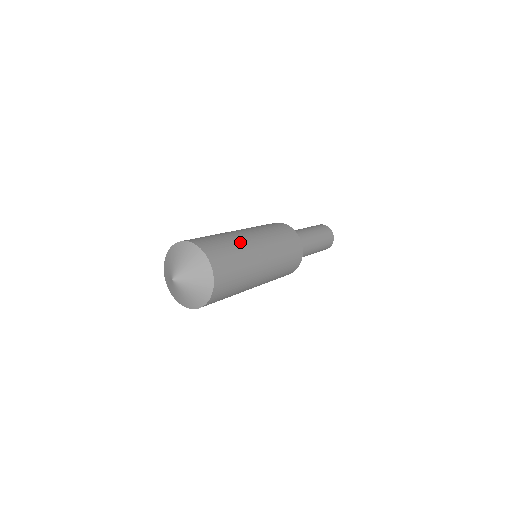
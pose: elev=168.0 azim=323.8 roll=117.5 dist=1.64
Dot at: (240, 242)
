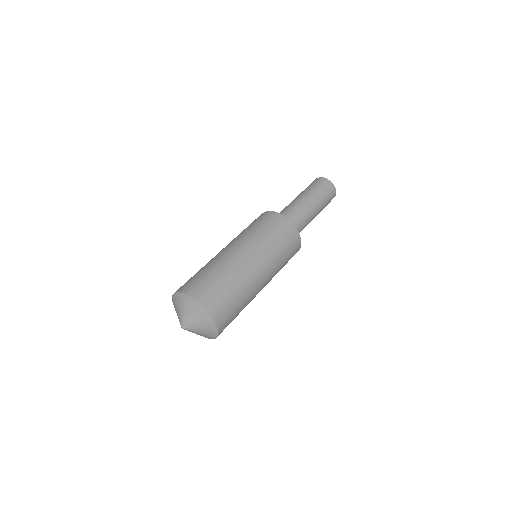
Dot at: (249, 291)
